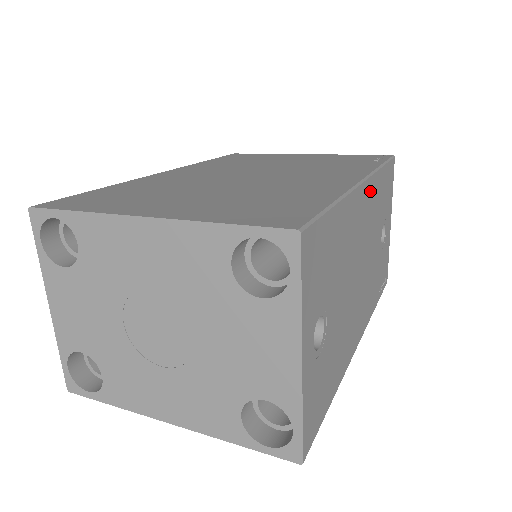
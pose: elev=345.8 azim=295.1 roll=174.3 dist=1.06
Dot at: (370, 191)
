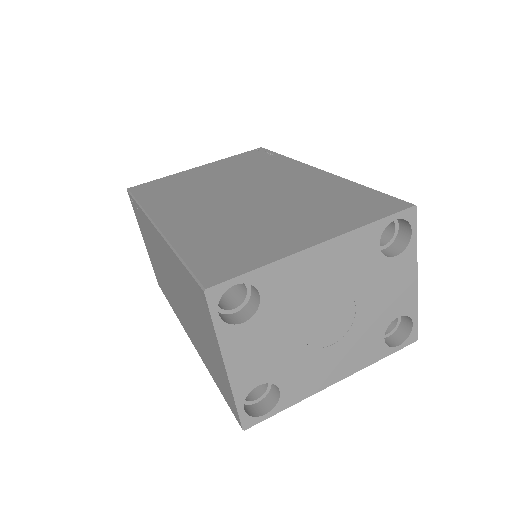
Dot at: occluded
